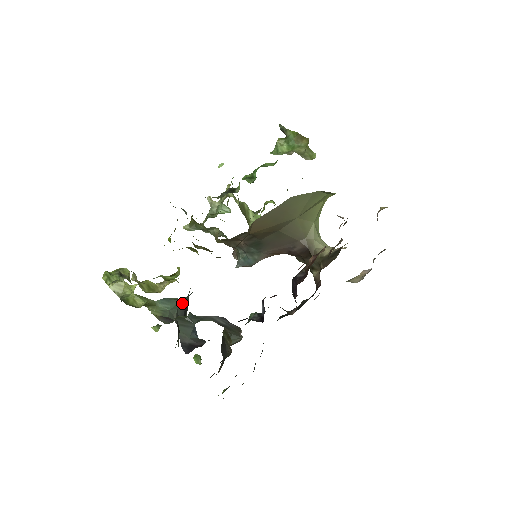
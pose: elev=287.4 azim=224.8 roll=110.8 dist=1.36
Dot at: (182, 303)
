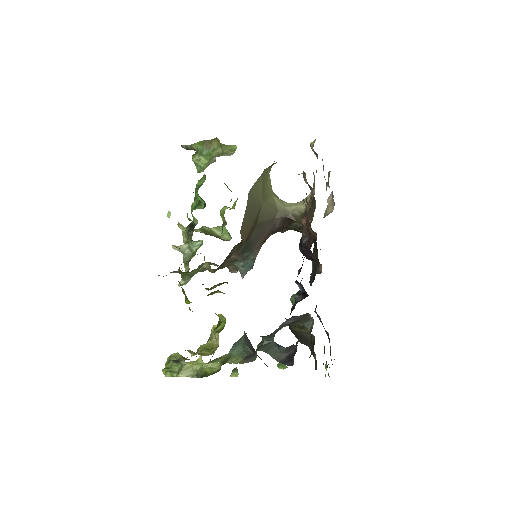
Dot at: occluded
